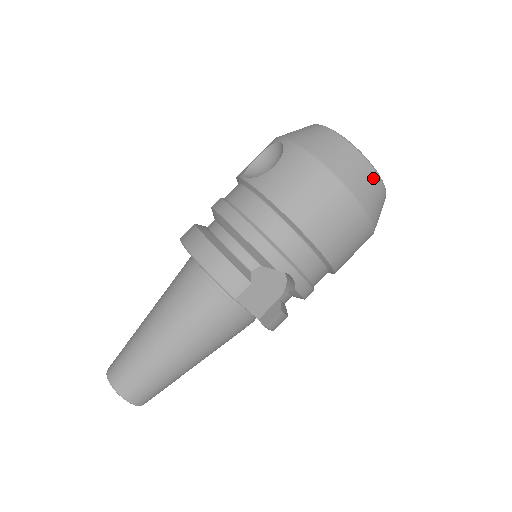
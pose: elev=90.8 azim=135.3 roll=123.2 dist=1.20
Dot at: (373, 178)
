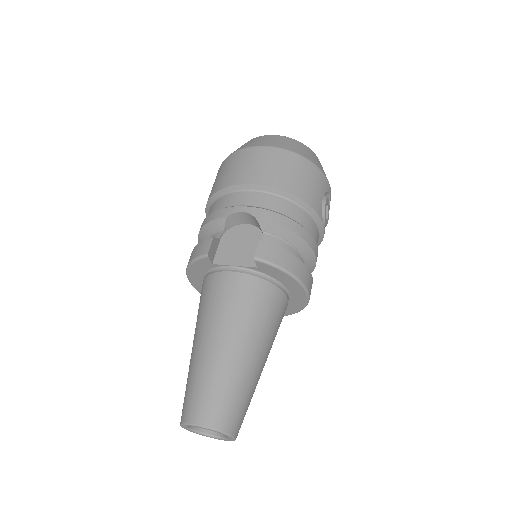
Dot at: (265, 137)
